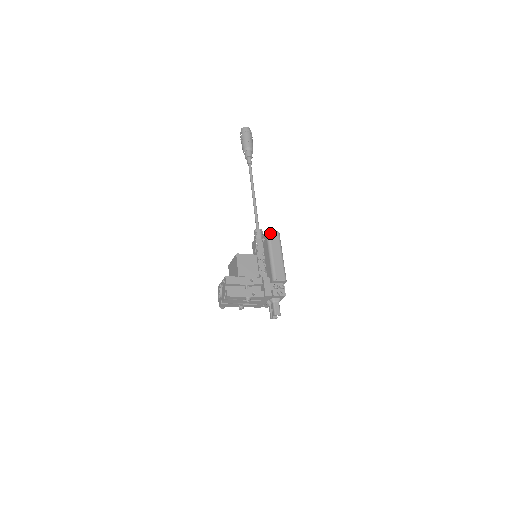
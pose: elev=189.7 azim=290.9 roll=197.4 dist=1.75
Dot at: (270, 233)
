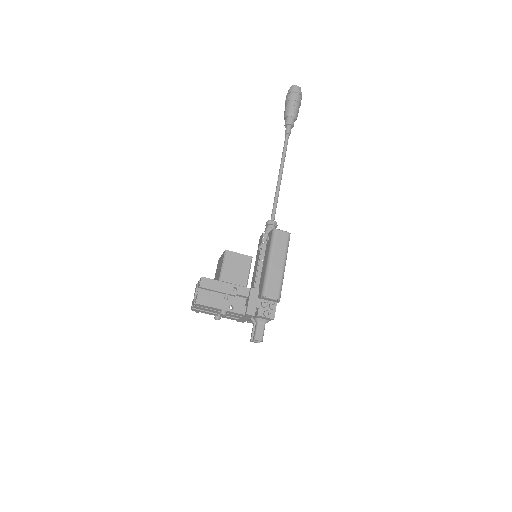
Dot at: (277, 232)
